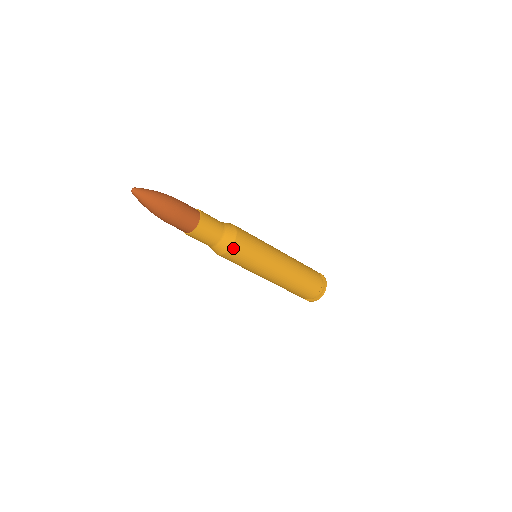
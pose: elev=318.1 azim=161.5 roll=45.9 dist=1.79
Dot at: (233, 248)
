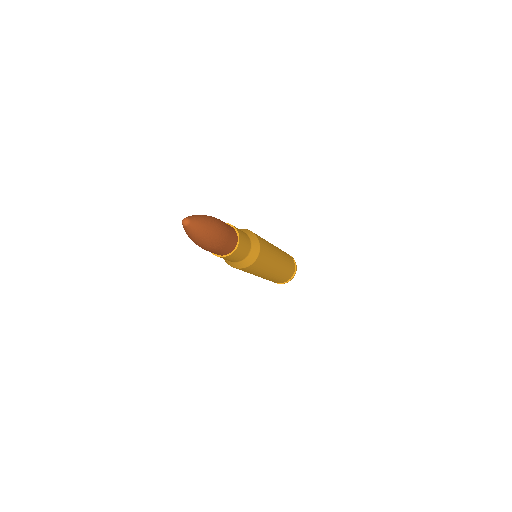
Dot at: (243, 268)
